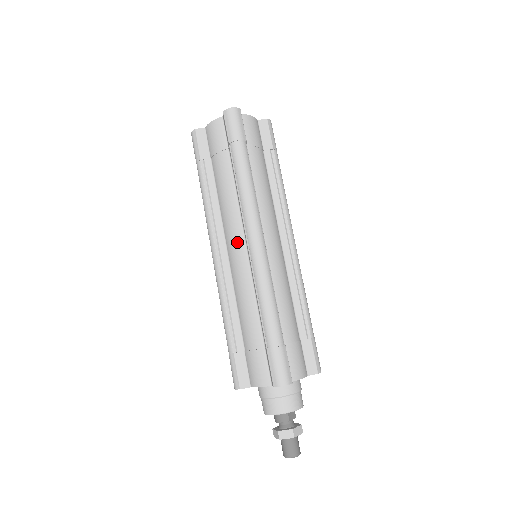
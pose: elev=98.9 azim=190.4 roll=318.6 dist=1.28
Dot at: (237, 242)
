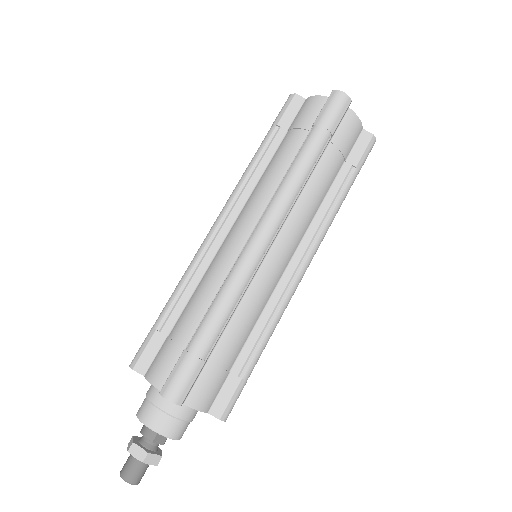
Dot at: (245, 225)
